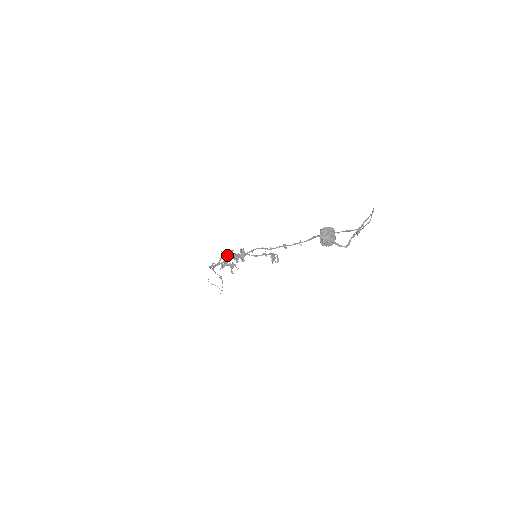
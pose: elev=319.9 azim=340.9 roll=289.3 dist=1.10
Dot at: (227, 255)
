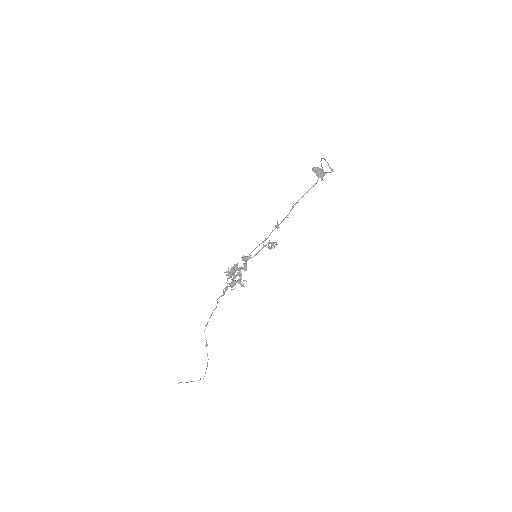
Dot at: (234, 269)
